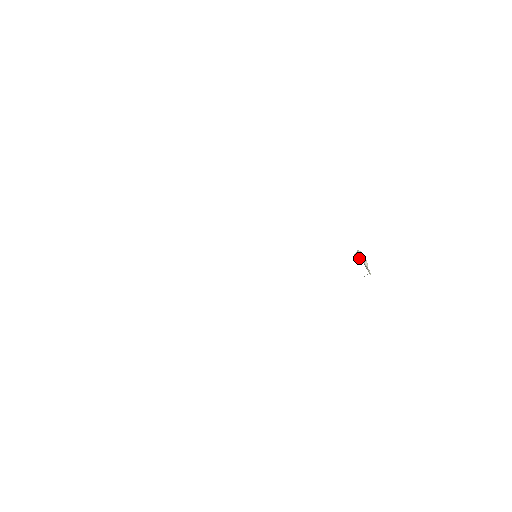
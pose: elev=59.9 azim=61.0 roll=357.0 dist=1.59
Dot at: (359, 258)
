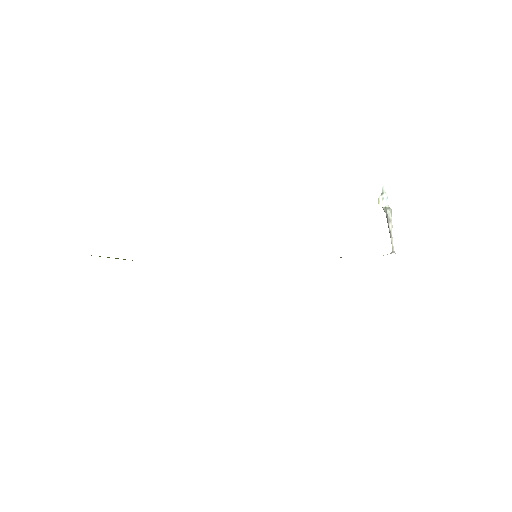
Dot at: occluded
